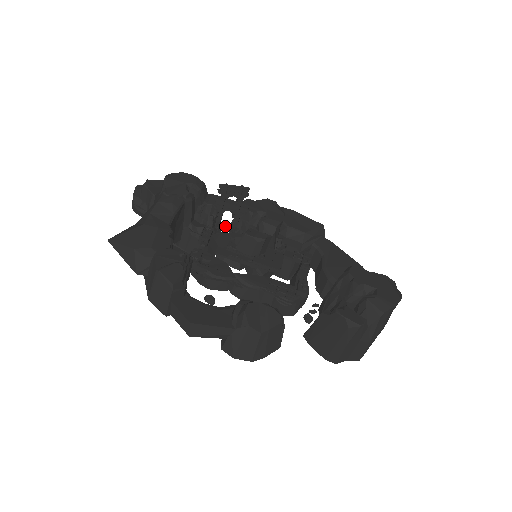
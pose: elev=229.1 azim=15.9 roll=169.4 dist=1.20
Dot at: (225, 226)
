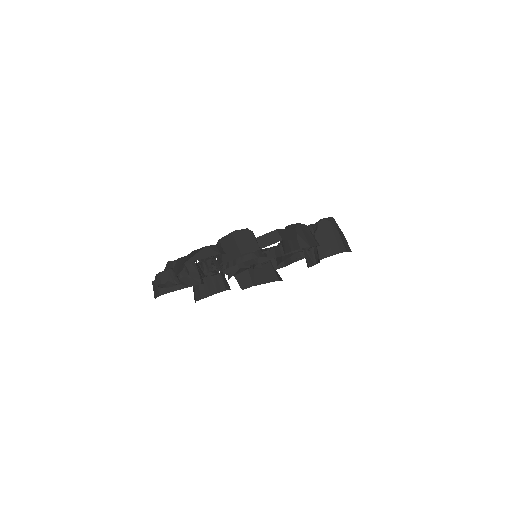
Dot at: occluded
